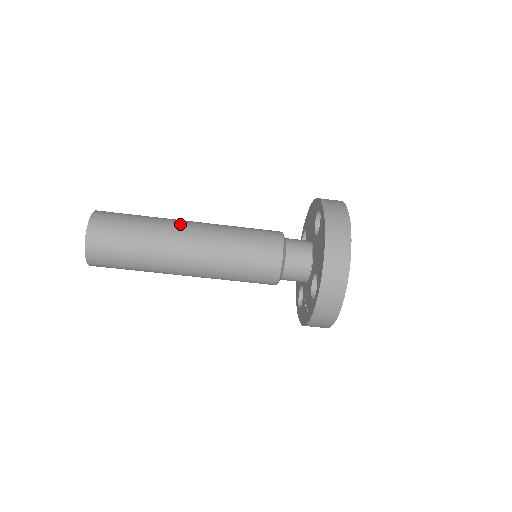
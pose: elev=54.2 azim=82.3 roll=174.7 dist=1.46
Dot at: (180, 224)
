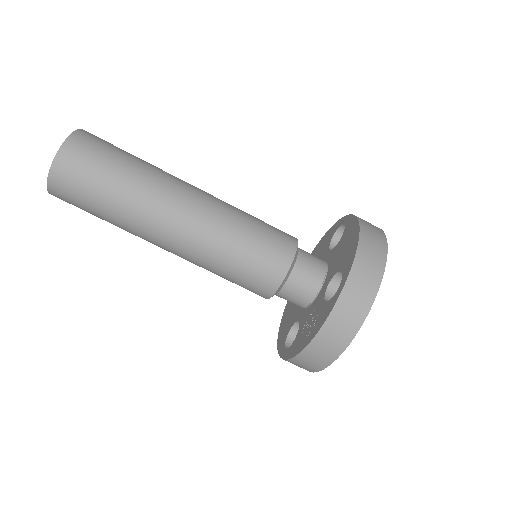
Dot at: (184, 181)
